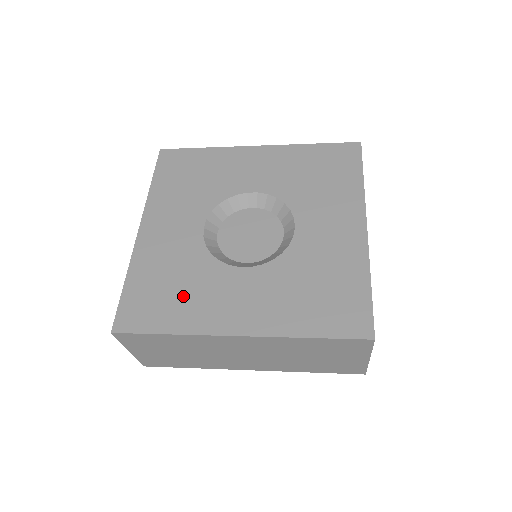
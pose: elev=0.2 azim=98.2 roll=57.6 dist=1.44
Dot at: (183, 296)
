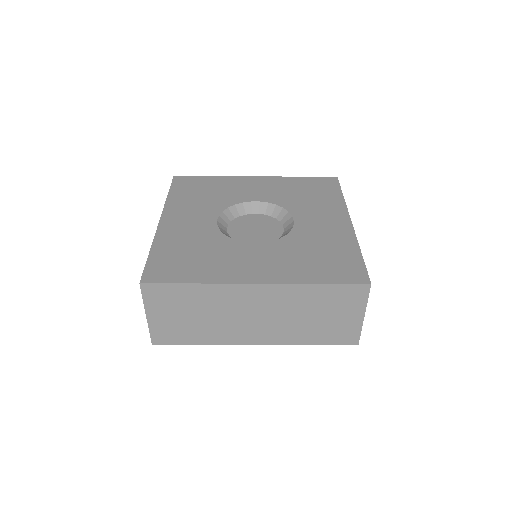
Dot at: (204, 260)
